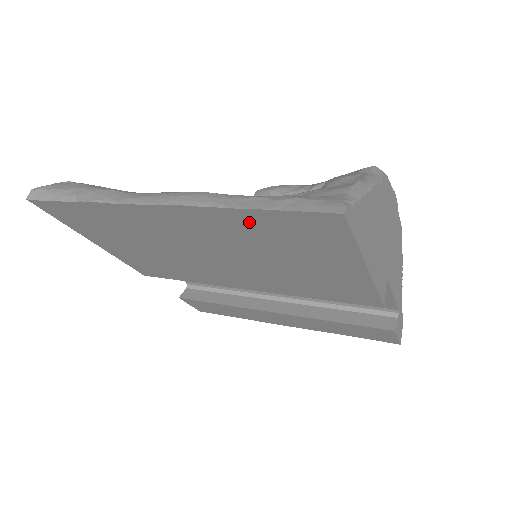
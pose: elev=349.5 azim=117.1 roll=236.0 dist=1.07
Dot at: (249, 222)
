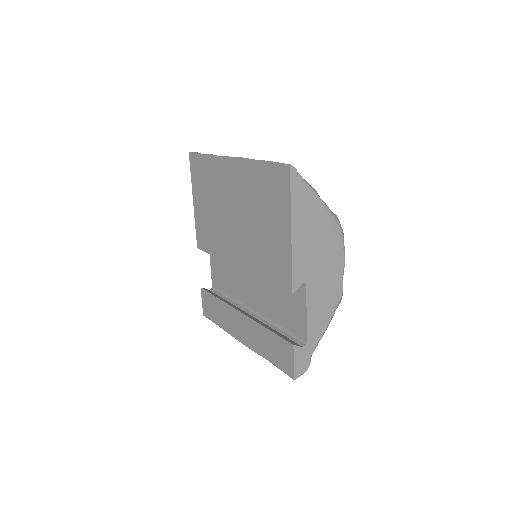
Dot at: (258, 174)
